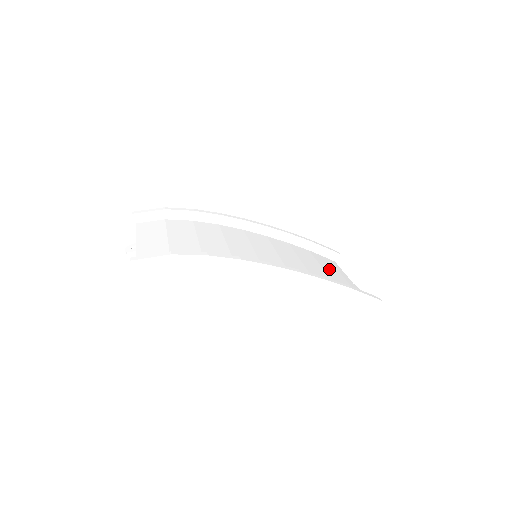
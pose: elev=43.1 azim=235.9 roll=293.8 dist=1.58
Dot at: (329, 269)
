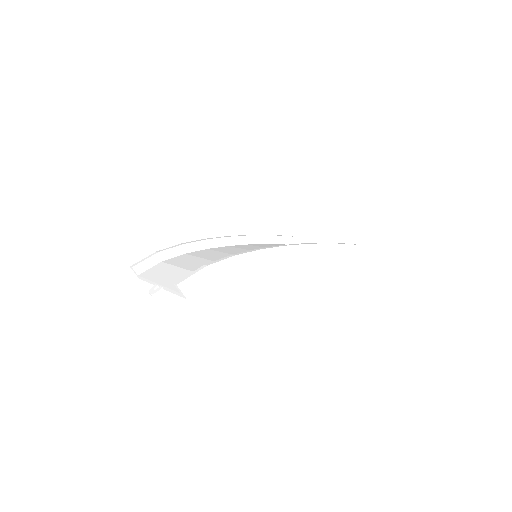
Dot at: occluded
